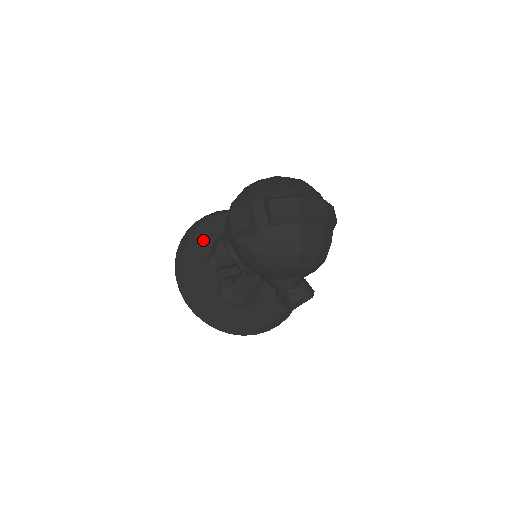
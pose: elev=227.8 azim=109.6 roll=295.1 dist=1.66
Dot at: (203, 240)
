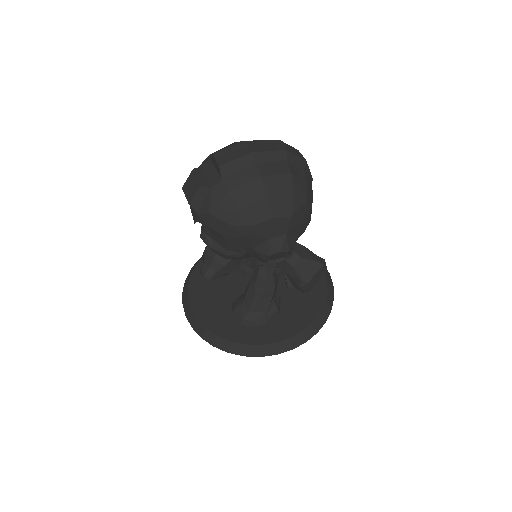
Dot at: occluded
